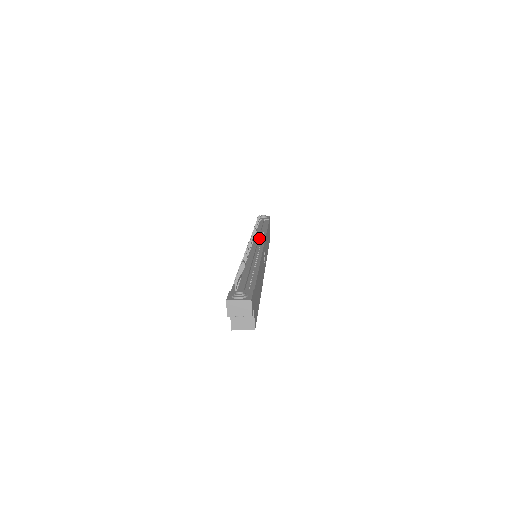
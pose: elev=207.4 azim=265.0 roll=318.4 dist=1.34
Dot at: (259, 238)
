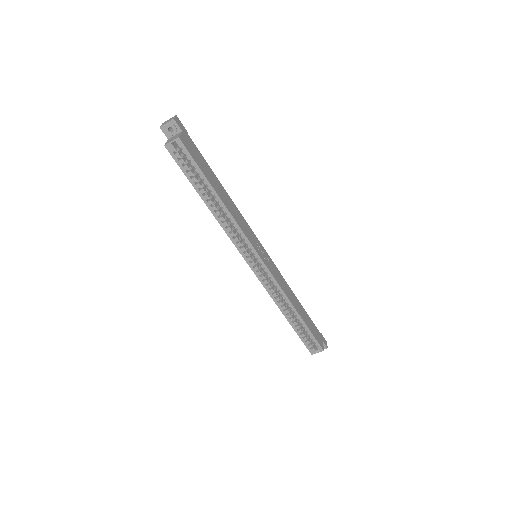
Dot at: occluded
